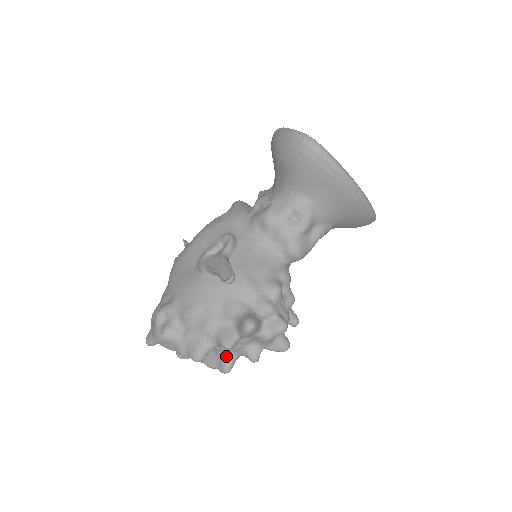
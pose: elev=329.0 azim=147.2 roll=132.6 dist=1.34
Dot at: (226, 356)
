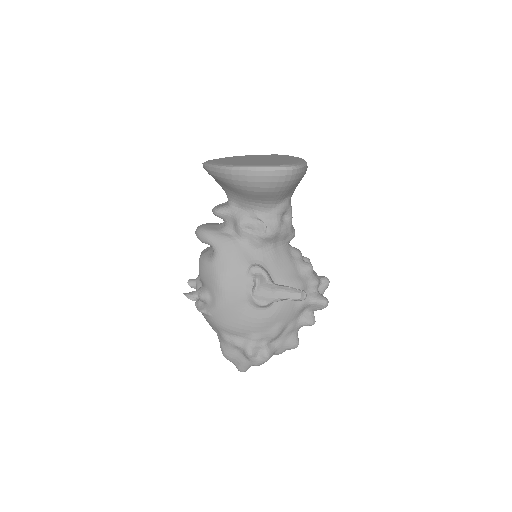
Dot at: occluded
